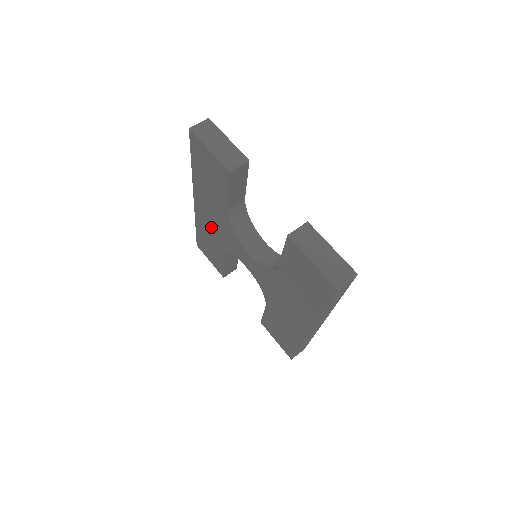
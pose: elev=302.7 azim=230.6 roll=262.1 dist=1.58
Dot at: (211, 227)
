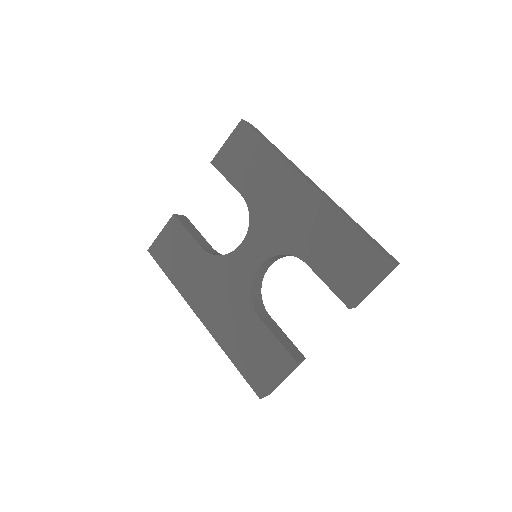
Dot at: (225, 310)
